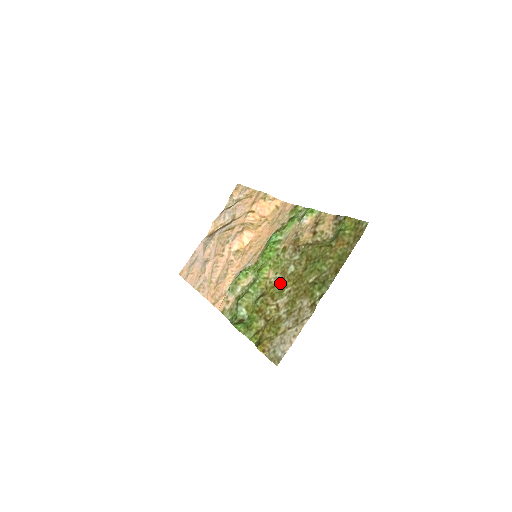
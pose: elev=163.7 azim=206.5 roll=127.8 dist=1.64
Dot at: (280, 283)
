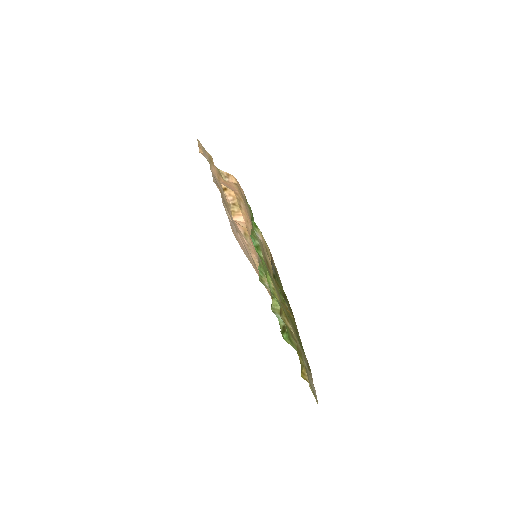
Dot at: (283, 307)
